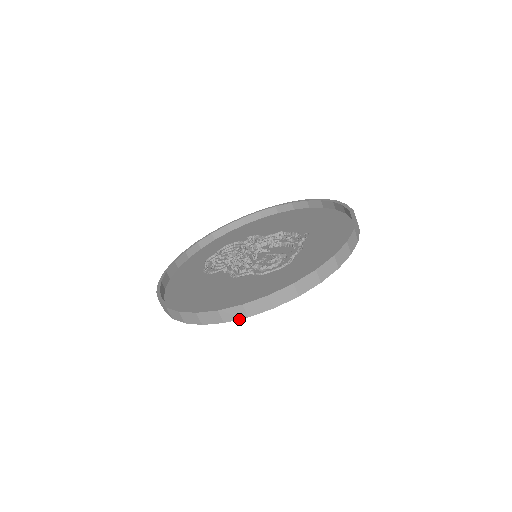
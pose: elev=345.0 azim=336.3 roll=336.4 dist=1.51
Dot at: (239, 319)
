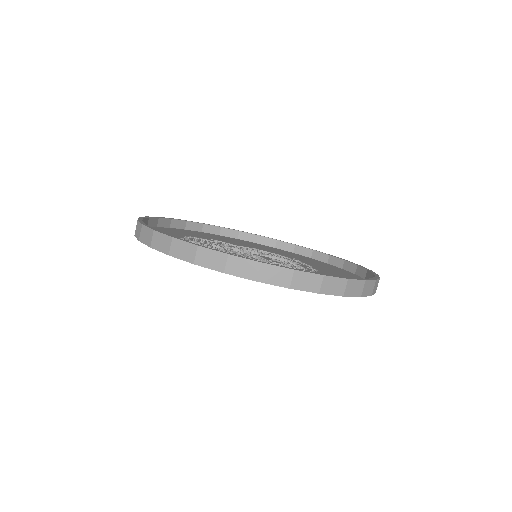
Dot at: (335, 295)
